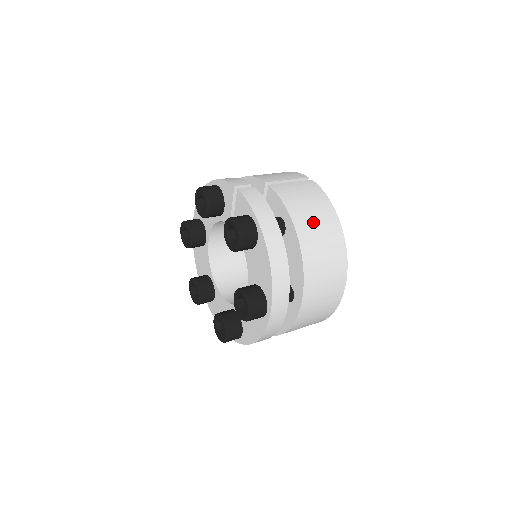
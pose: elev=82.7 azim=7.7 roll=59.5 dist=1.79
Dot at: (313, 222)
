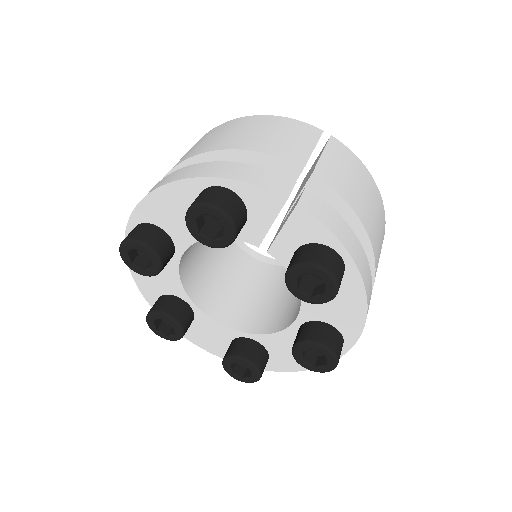
Dot at: (372, 214)
